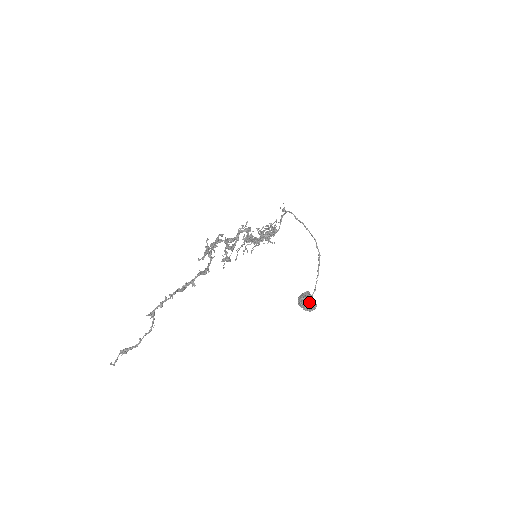
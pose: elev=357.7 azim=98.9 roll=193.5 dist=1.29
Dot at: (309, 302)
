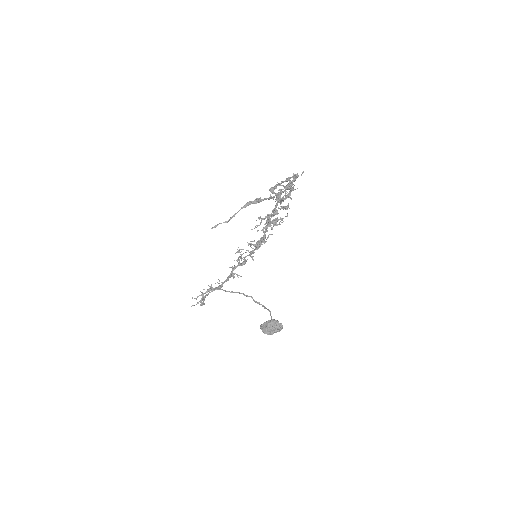
Dot at: (278, 321)
